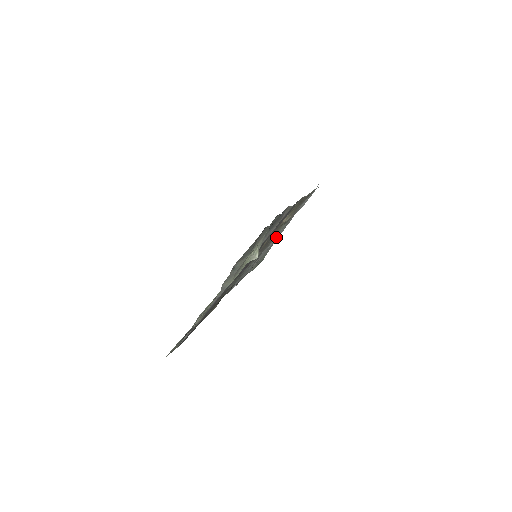
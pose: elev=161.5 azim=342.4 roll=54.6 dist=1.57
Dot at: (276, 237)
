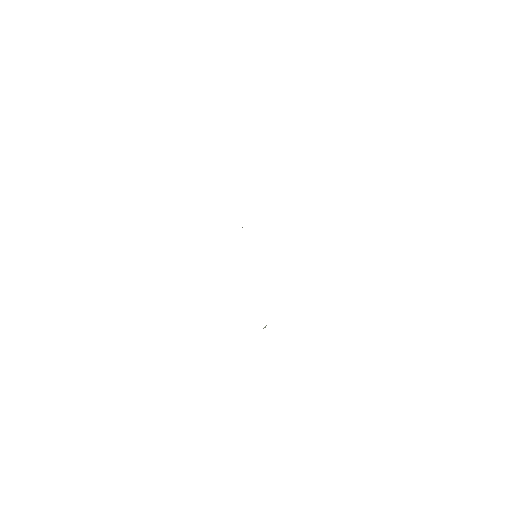
Dot at: occluded
